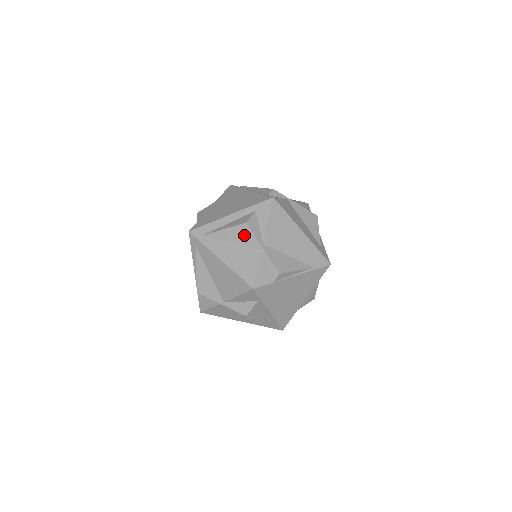
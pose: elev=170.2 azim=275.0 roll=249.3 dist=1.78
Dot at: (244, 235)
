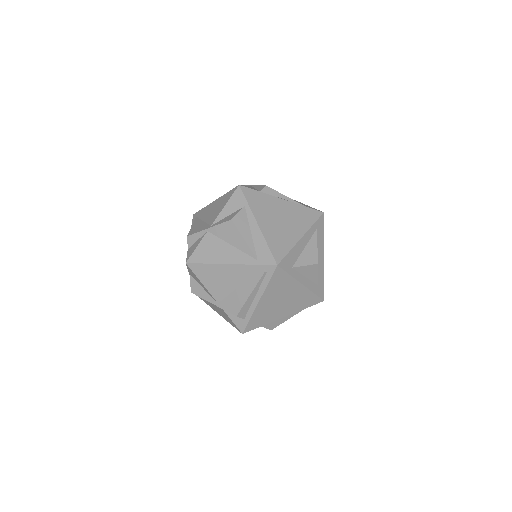
Dot at: occluded
